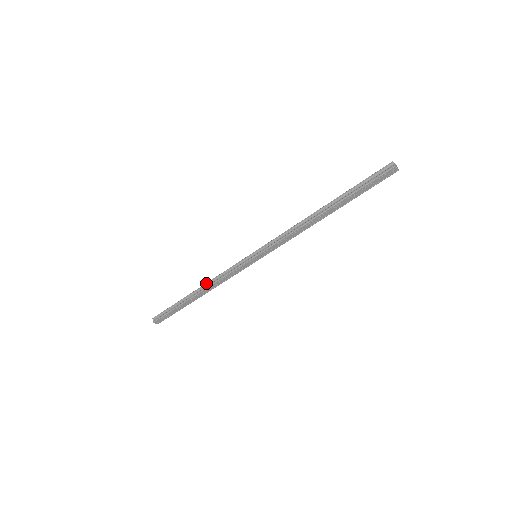
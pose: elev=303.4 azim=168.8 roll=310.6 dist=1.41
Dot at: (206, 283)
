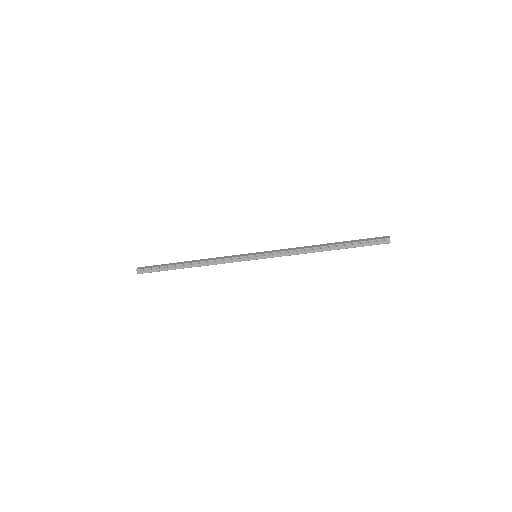
Dot at: (202, 262)
